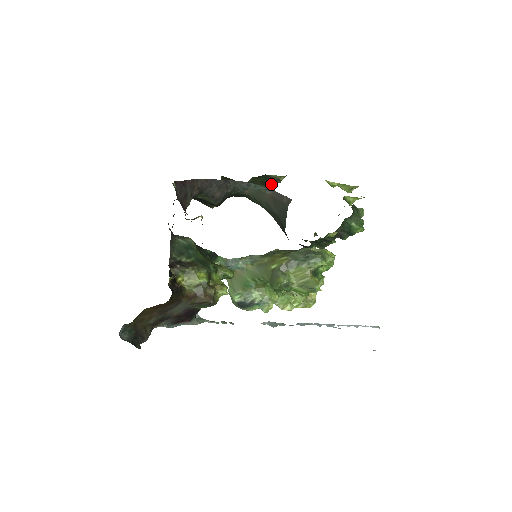
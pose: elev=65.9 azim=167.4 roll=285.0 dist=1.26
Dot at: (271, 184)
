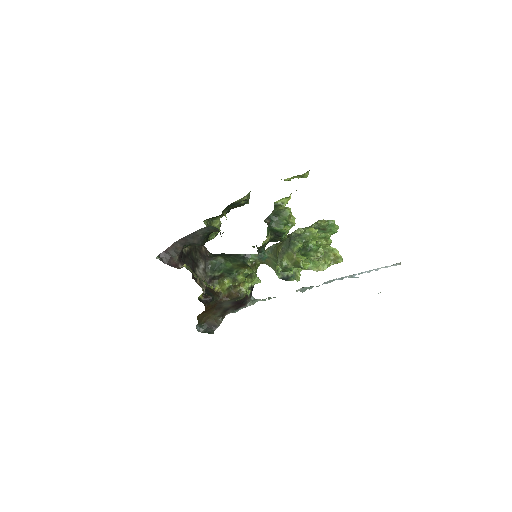
Dot at: (244, 203)
